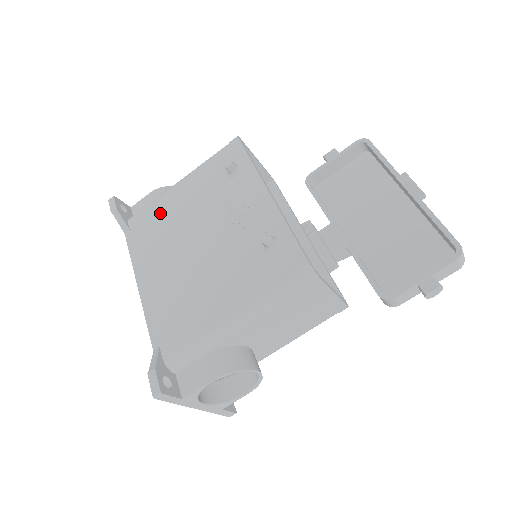
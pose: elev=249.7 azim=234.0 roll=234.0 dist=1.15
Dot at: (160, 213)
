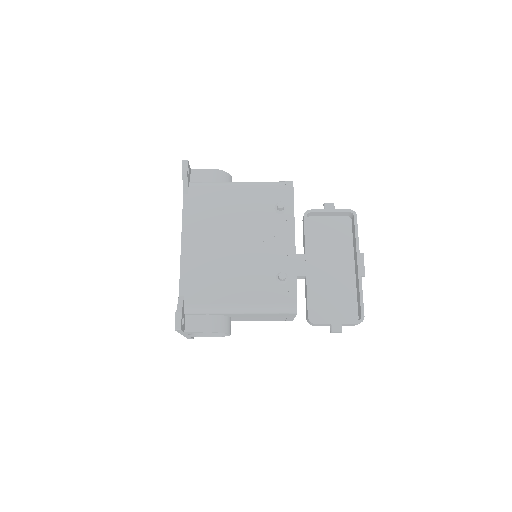
Dot at: (217, 199)
